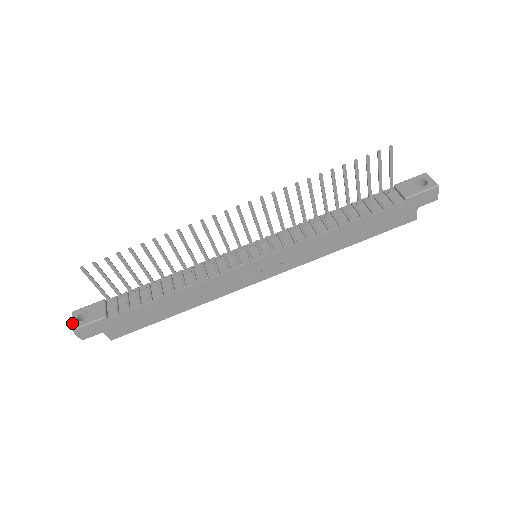
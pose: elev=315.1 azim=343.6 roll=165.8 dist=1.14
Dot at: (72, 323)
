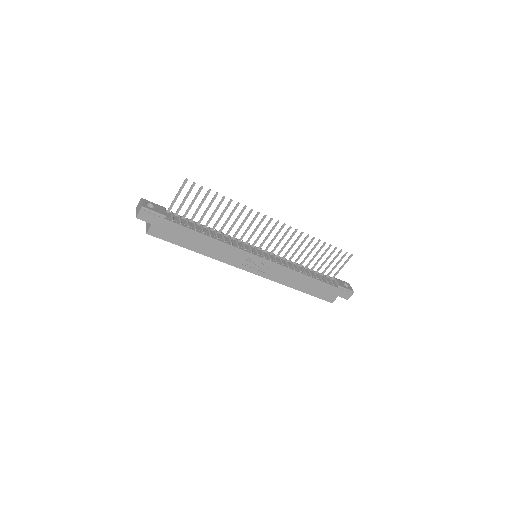
Dot at: (142, 203)
